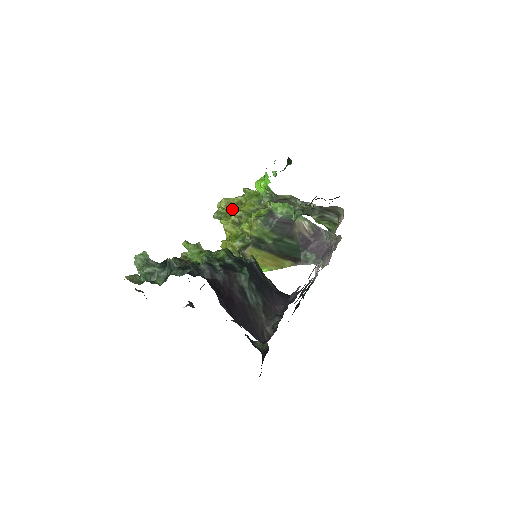
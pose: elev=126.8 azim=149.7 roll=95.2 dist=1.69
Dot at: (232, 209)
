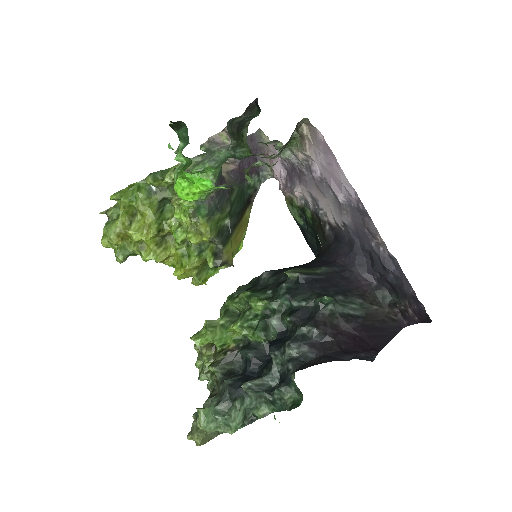
Dot at: (138, 235)
